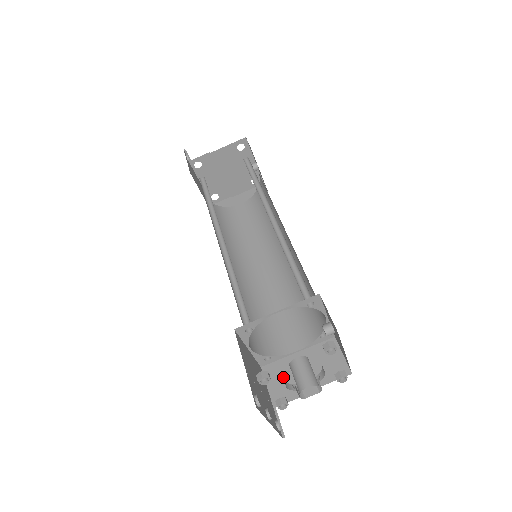
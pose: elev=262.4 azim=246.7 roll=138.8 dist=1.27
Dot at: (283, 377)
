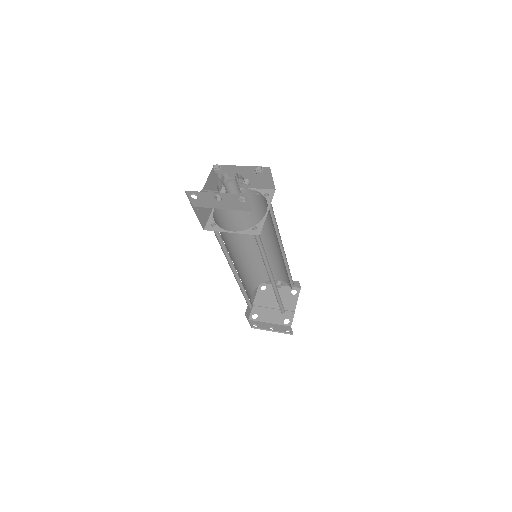
Dot at: occluded
